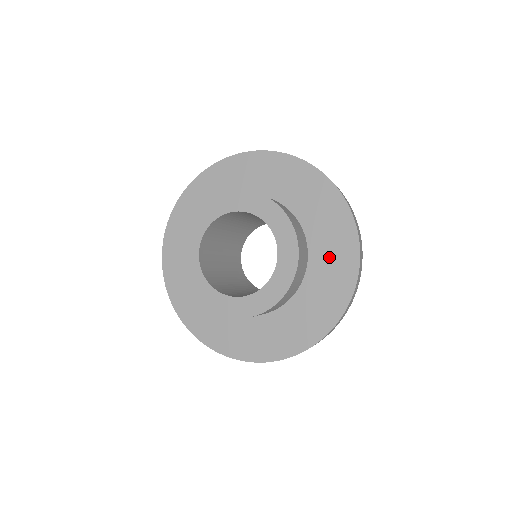
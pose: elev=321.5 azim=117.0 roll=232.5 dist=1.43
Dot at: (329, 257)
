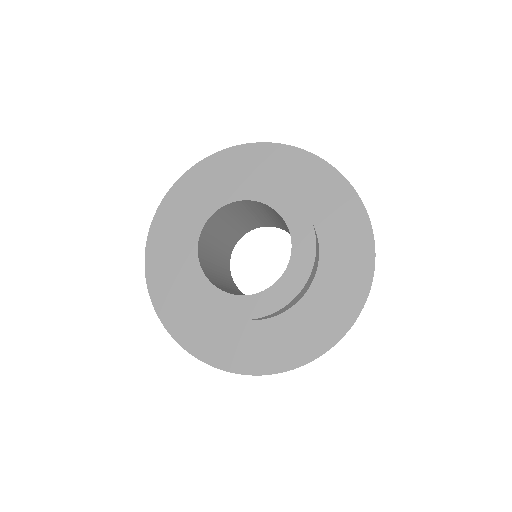
Dot at: (341, 250)
